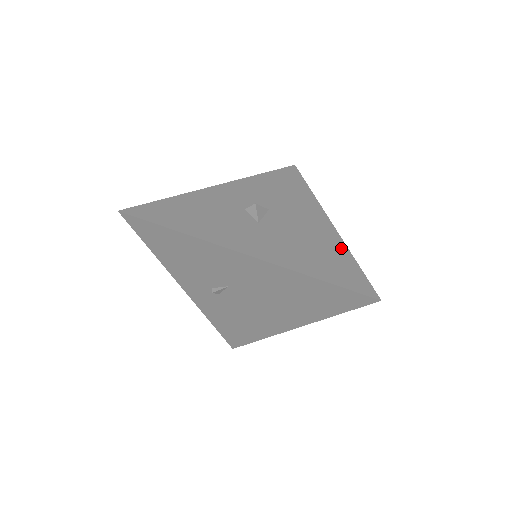
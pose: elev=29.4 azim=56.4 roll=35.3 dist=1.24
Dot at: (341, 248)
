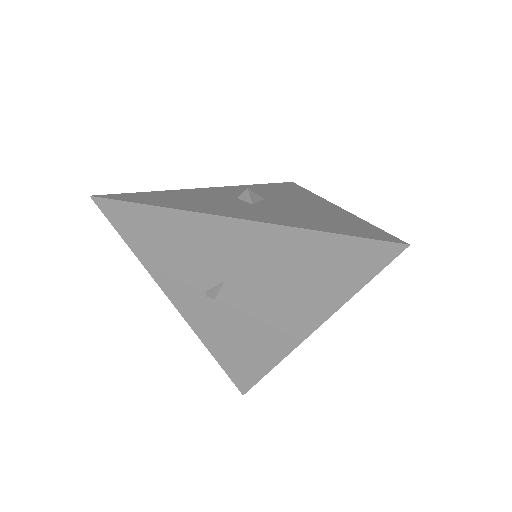
Dot at: (352, 218)
